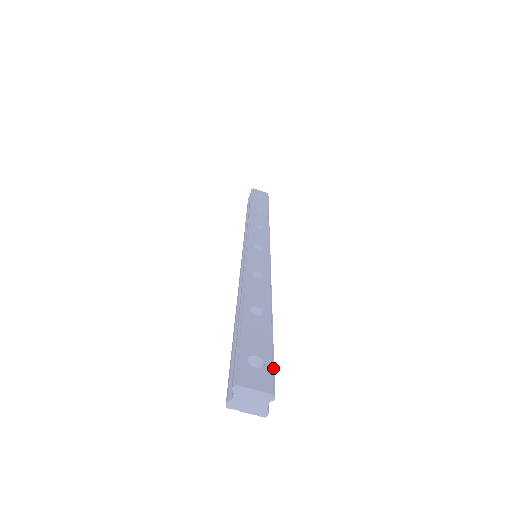
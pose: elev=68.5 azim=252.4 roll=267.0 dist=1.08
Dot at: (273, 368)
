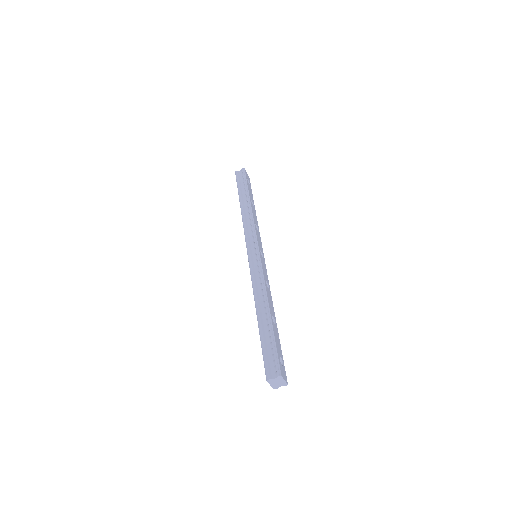
Dot at: (284, 366)
